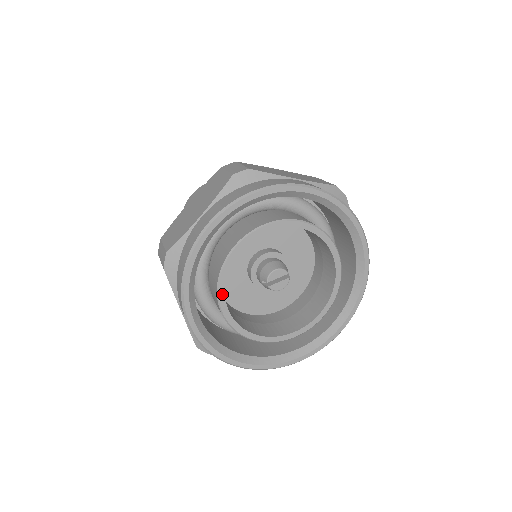
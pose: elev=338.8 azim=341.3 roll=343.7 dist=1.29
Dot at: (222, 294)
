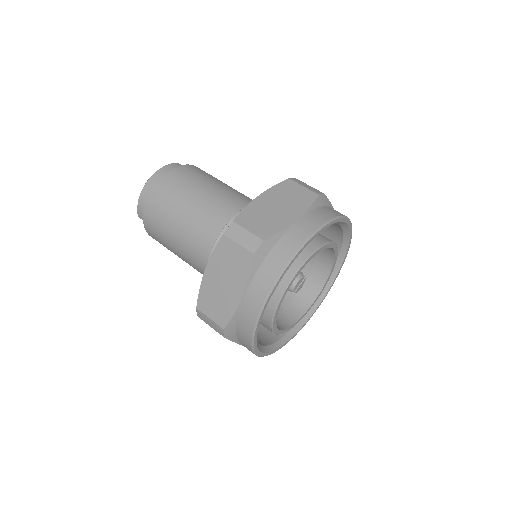
Dot at: (275, 328)
